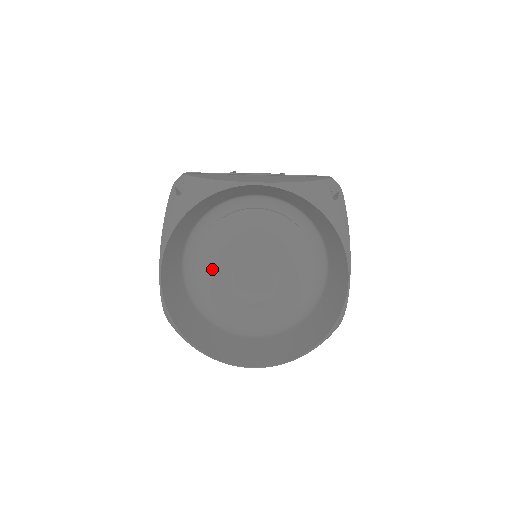
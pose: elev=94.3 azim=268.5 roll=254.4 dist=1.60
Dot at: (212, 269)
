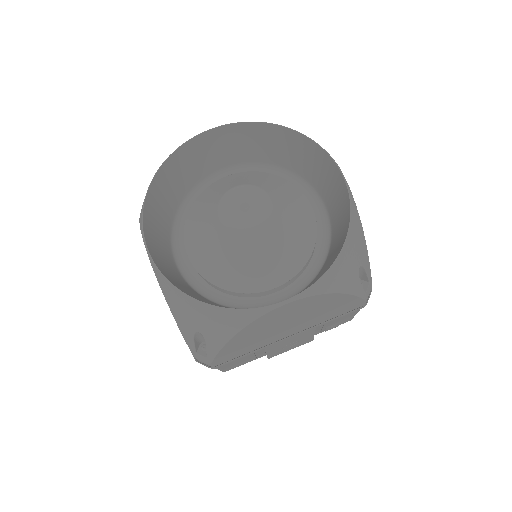
Dot at: (201, 231)
